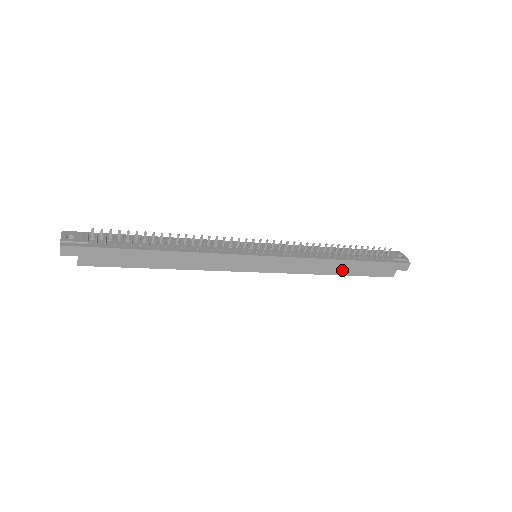
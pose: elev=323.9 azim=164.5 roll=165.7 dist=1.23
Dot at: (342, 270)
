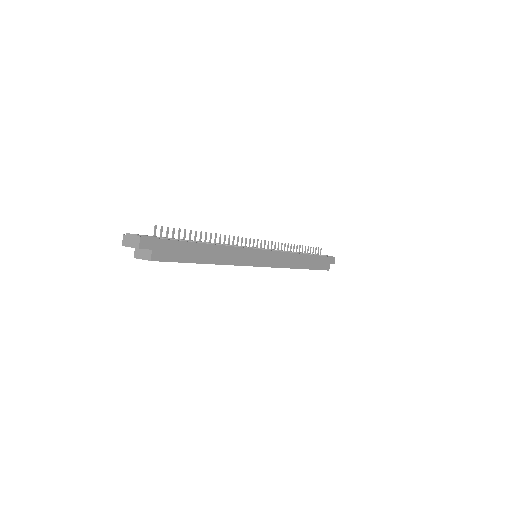
Dot at: (305, 264)
